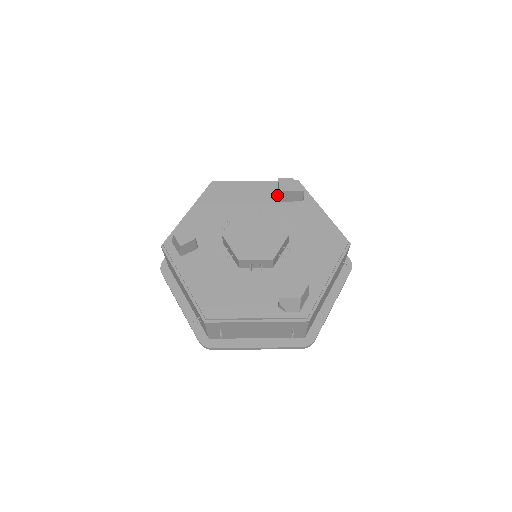
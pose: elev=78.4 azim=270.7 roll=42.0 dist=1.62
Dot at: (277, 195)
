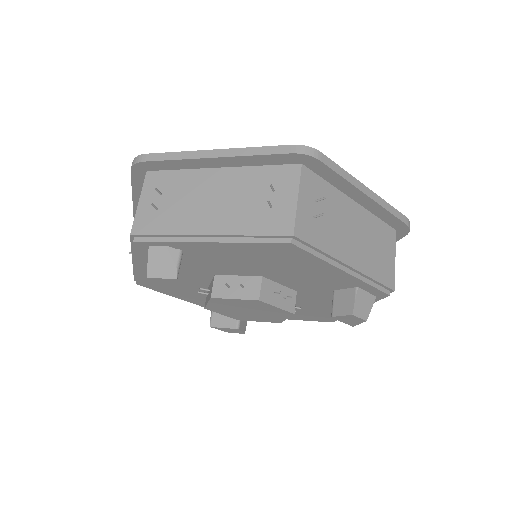
Dot at: (342, 289)
